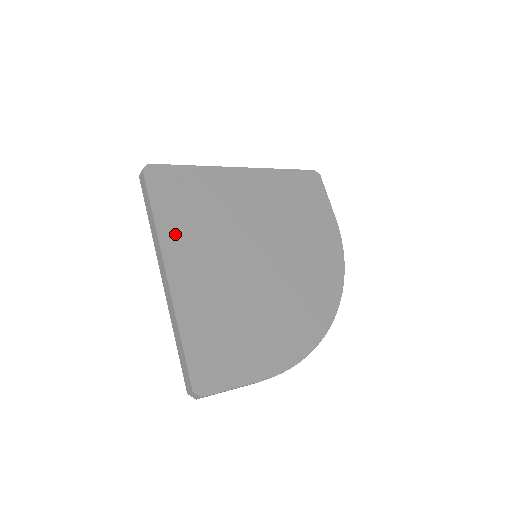
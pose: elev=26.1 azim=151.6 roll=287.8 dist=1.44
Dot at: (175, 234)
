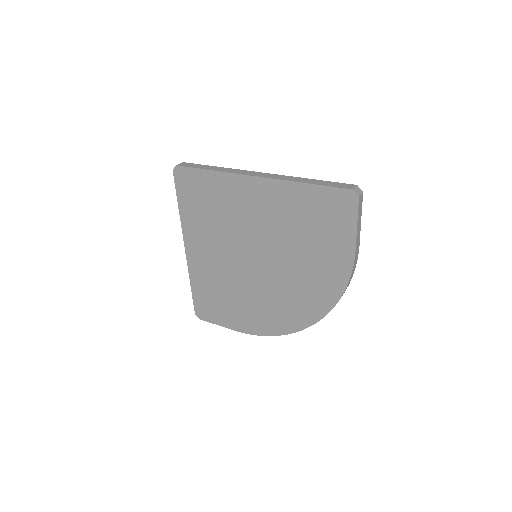
Dot at: (192, 226)
